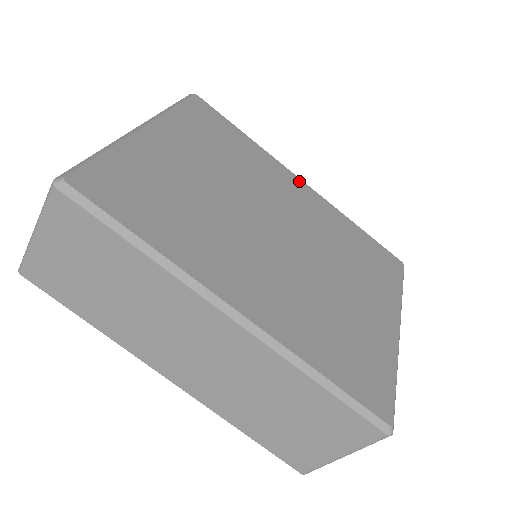
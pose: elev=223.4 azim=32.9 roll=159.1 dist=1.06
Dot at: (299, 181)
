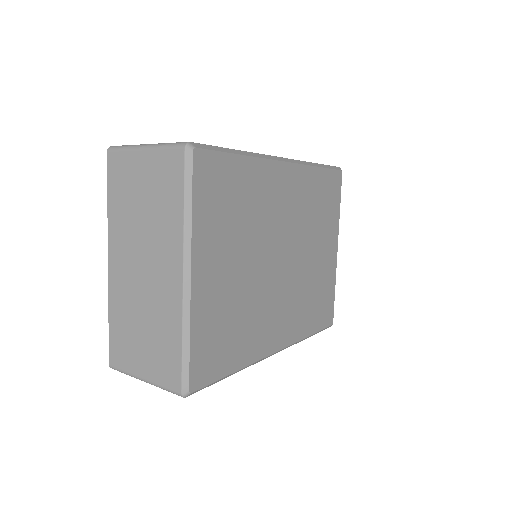
Dot at: (283, 167)
